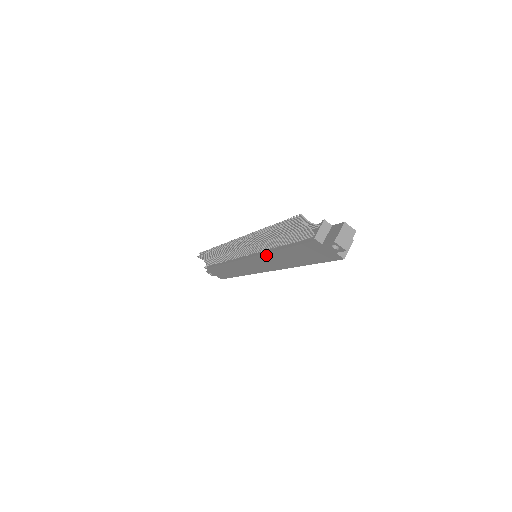
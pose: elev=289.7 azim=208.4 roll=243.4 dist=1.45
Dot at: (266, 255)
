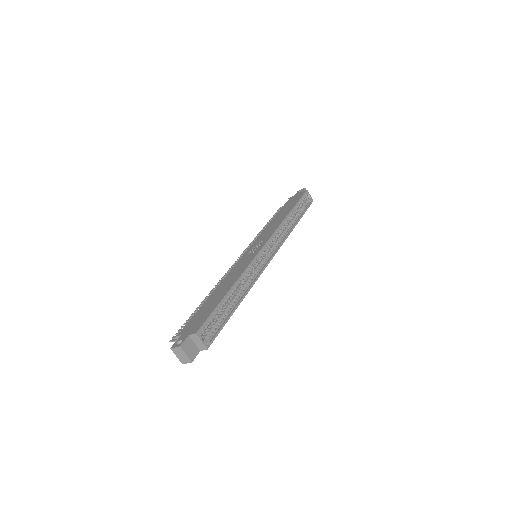
Dot at: occluded
